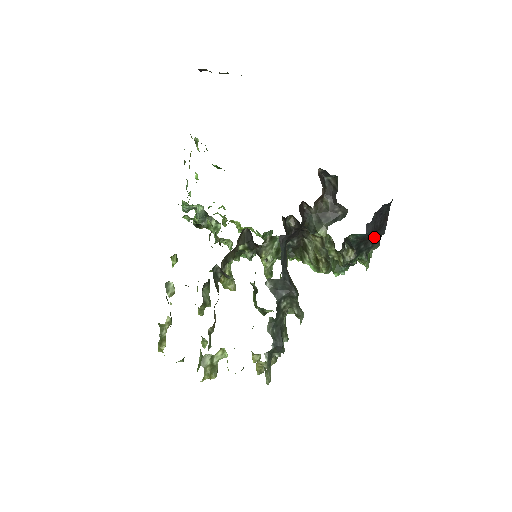
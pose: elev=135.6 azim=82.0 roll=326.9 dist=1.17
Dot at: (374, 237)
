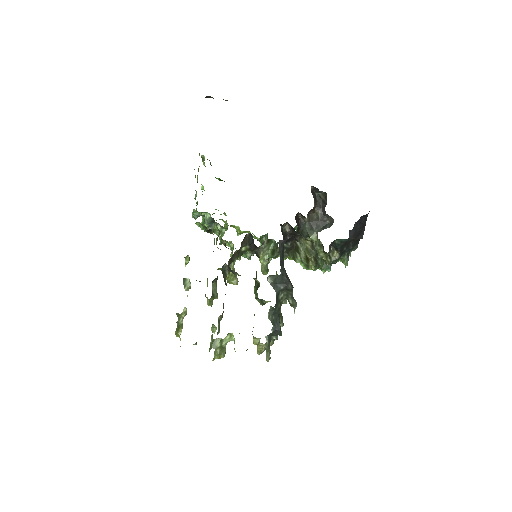
Dot at: (354, 241)
